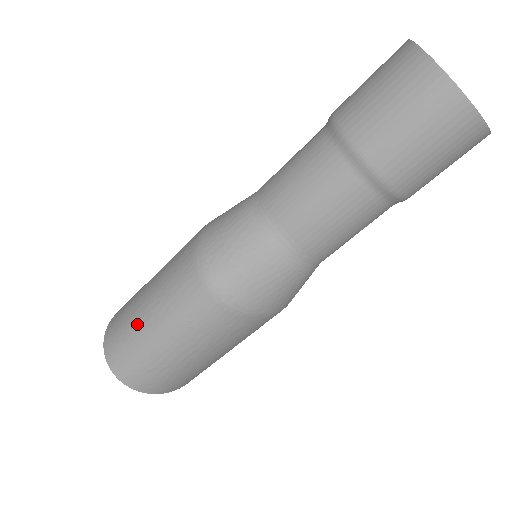
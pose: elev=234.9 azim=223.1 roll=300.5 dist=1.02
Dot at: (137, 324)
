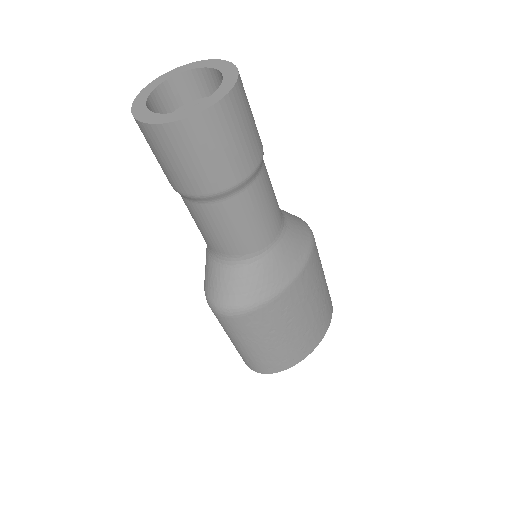
Dot at: occluded
